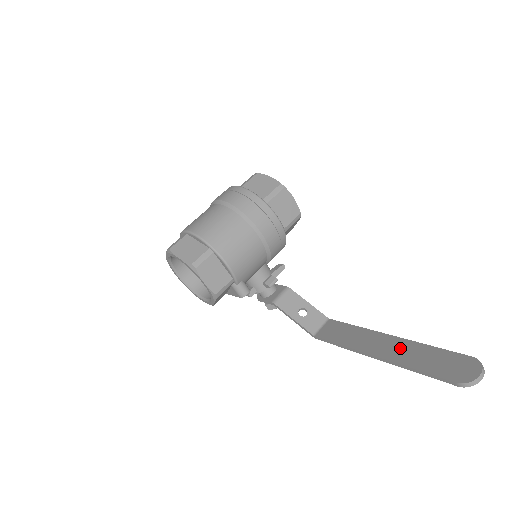
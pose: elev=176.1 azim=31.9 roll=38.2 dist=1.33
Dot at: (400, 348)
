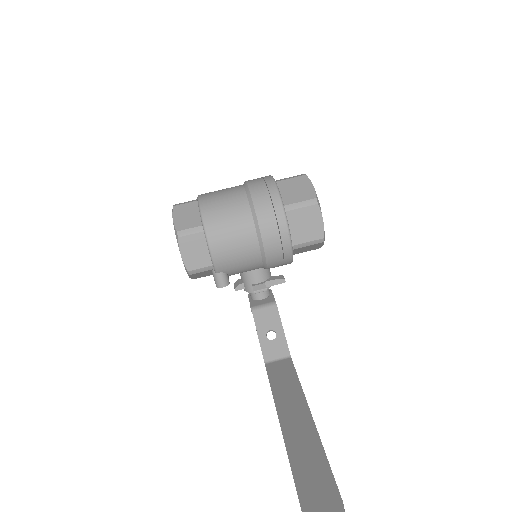
Dot at: (303, 435)
